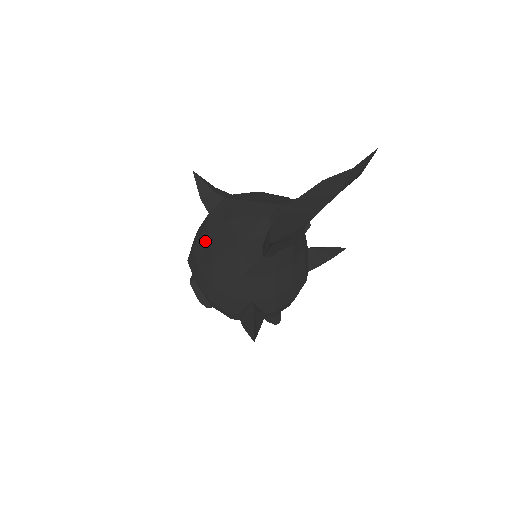
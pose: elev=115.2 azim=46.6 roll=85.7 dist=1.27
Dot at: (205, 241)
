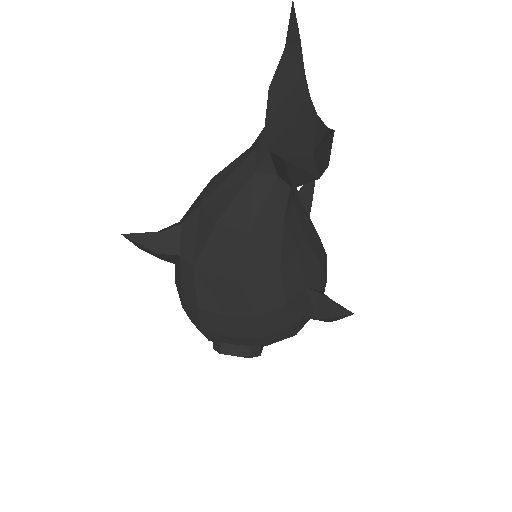
Dot at: (206, 281)
